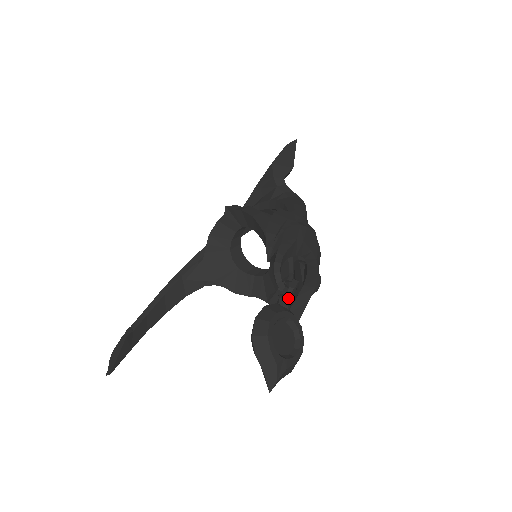
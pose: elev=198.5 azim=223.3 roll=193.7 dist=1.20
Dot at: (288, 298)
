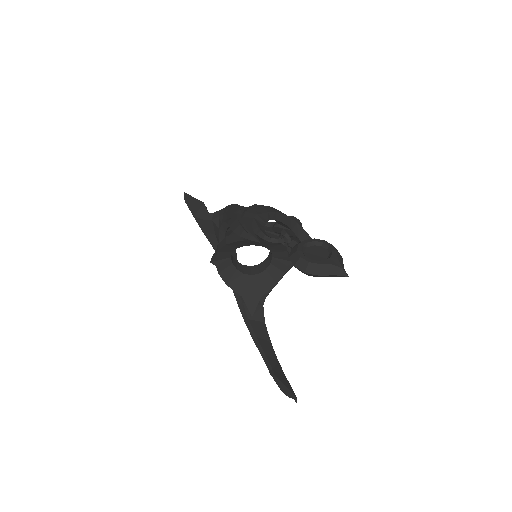
Dot at: occluded
